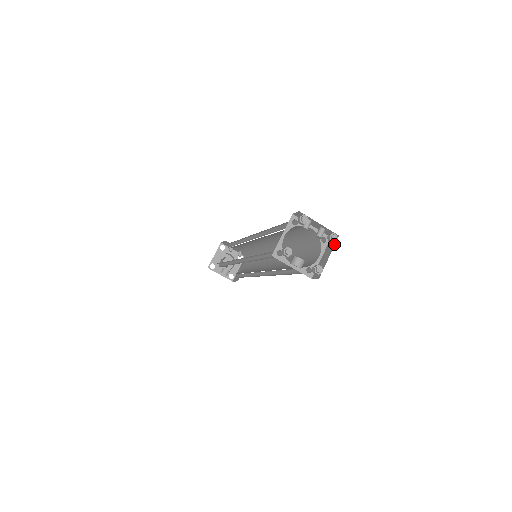
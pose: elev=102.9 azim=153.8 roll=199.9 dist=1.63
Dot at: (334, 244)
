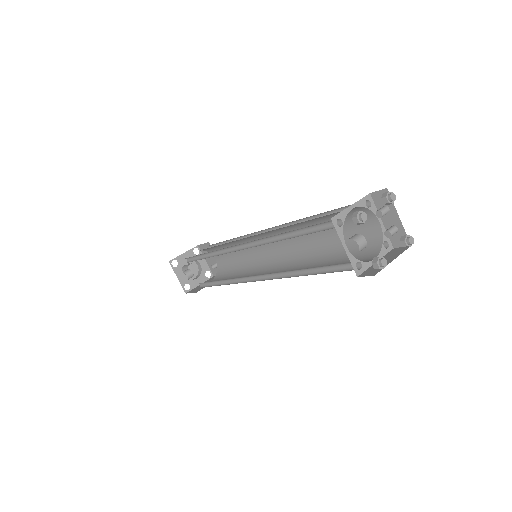
Dot at: (403, 251)
